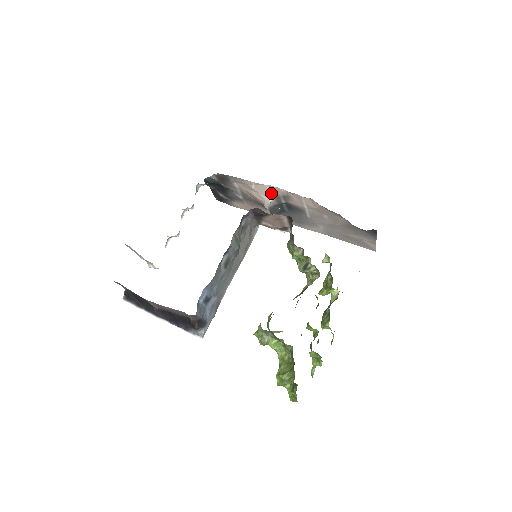
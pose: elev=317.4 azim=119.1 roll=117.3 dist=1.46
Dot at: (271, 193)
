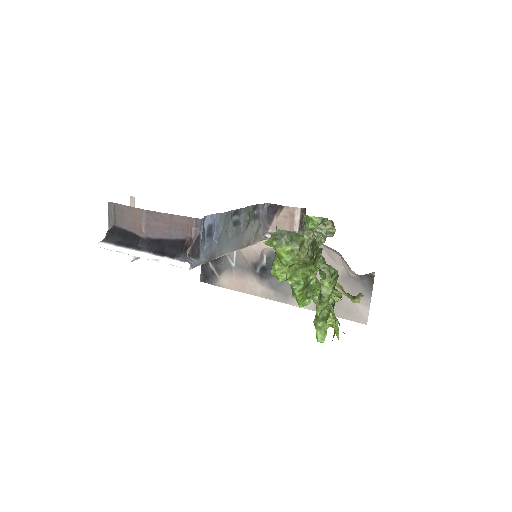
Dot at: occluded
